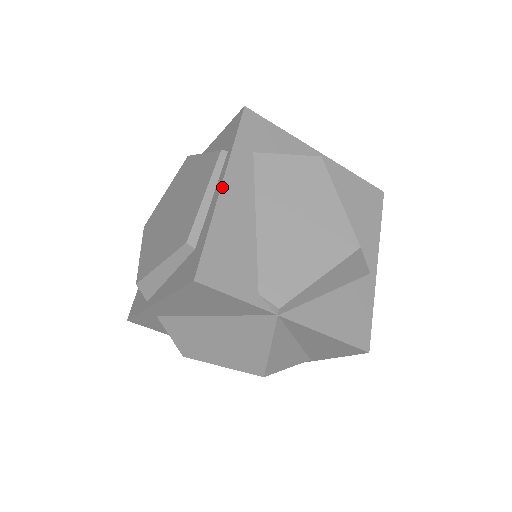
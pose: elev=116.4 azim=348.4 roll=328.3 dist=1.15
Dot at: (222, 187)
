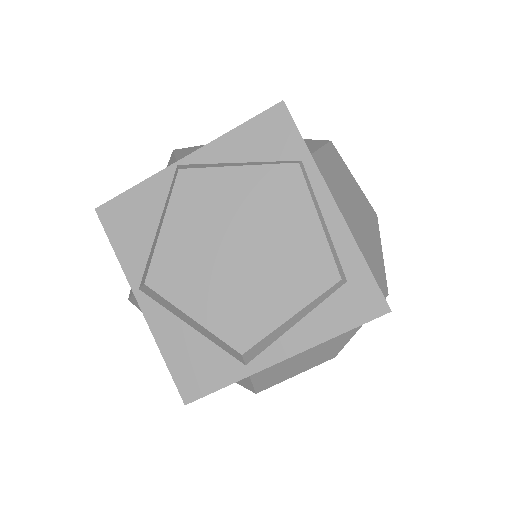
Dot at: occluded
